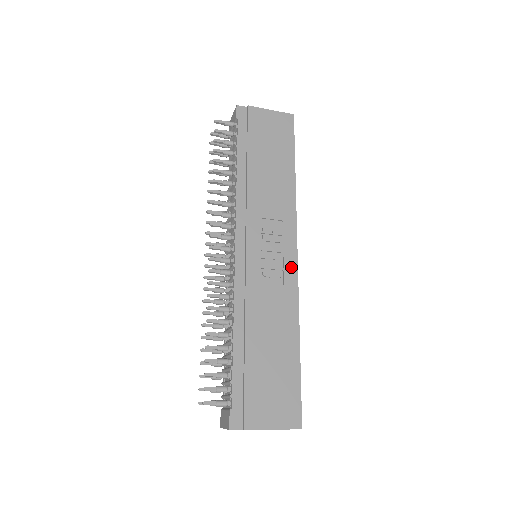
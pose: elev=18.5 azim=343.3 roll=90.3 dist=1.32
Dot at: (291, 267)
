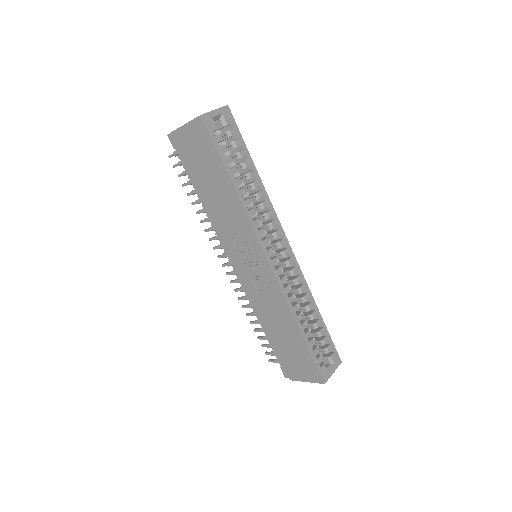
Dot at: (269, 274)
